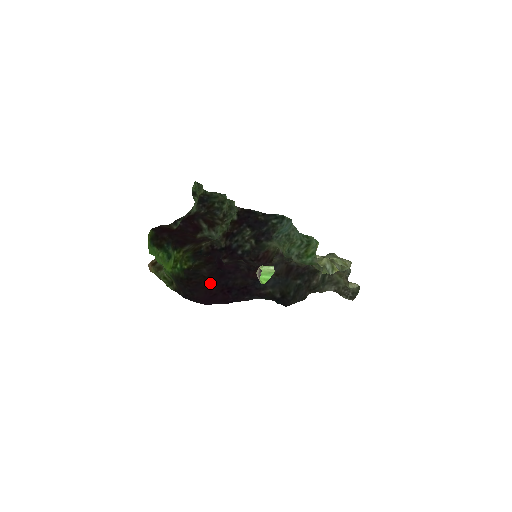
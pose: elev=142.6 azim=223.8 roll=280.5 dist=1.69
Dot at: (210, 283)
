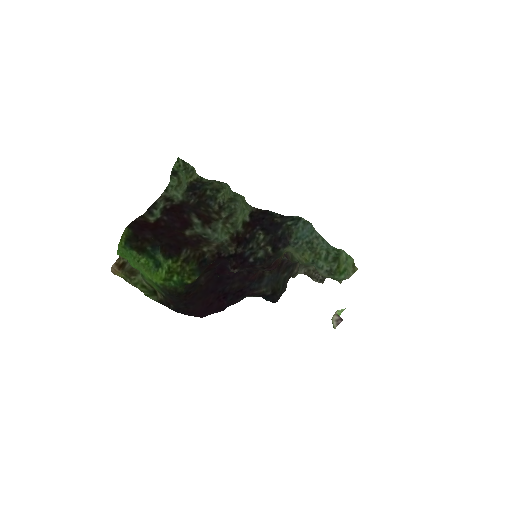
Dot at: (207, 292)
